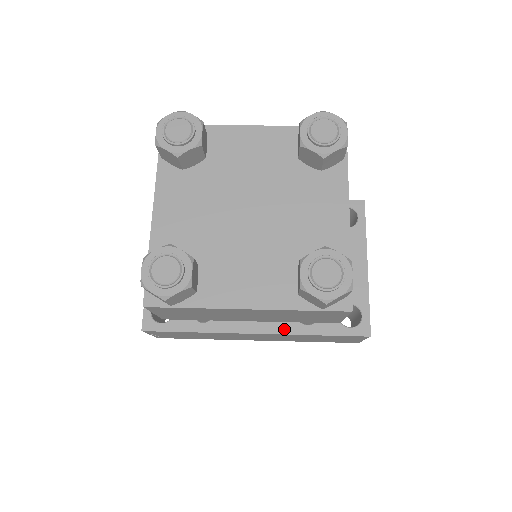
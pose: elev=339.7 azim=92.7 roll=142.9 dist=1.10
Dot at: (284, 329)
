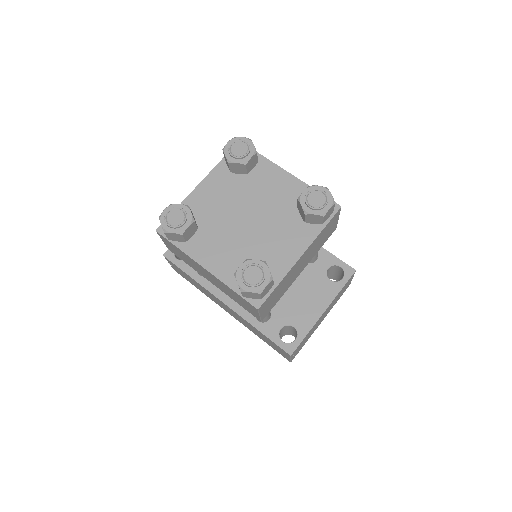
Dot at: (242, 313)
